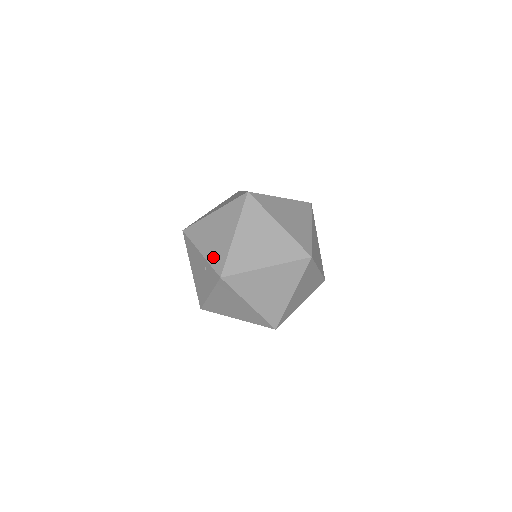
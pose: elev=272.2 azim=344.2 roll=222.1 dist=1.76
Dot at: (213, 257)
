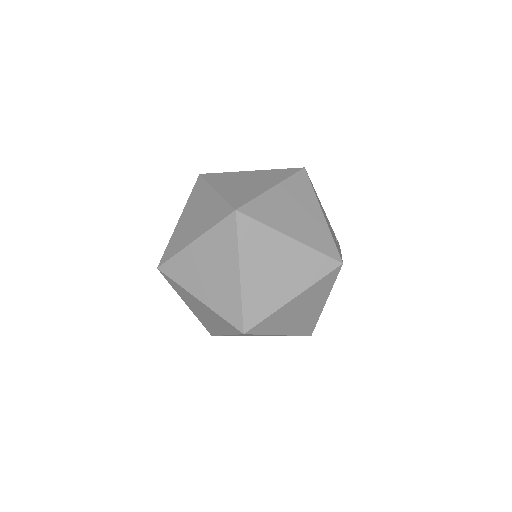
Dot at: occluded
